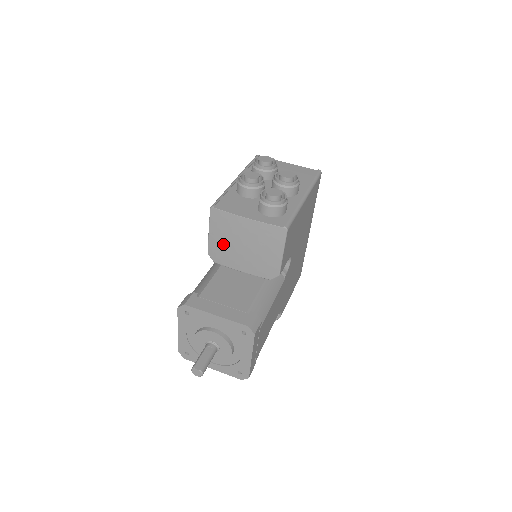
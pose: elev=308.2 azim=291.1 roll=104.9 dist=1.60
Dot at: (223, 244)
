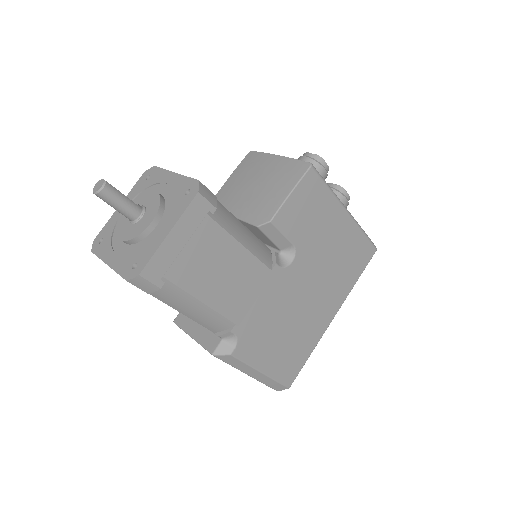
Dot at: (235, 185)
